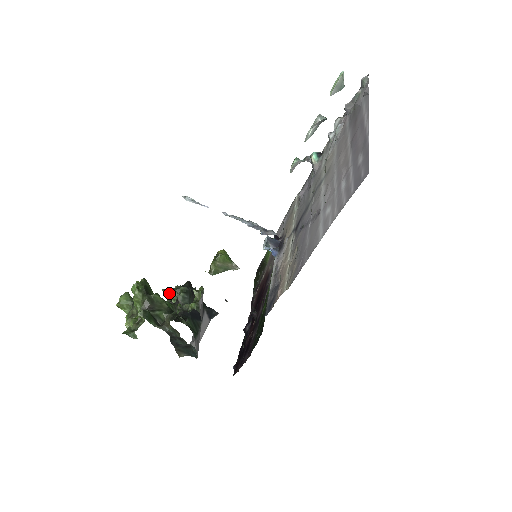
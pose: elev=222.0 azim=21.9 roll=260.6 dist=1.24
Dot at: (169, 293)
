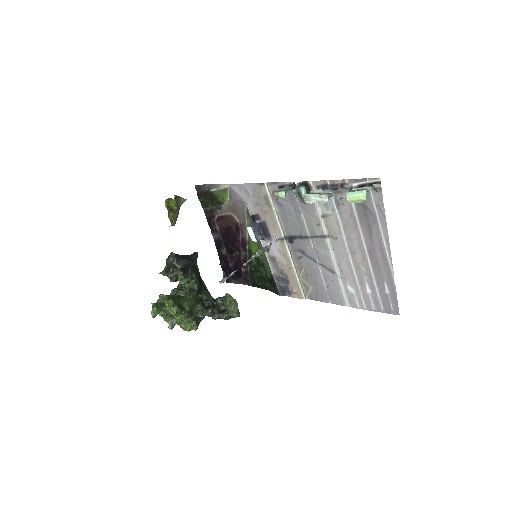
Dot at: (167, 273)
